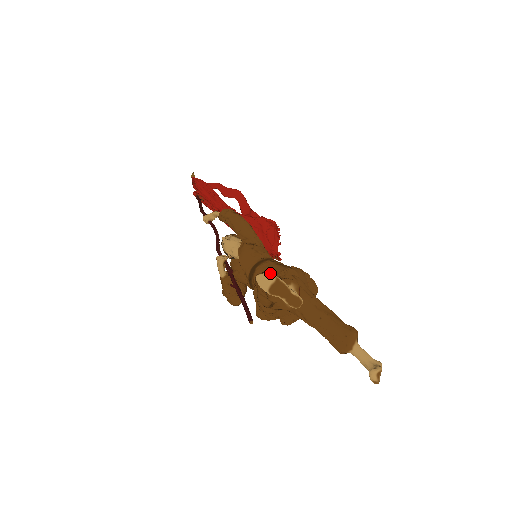
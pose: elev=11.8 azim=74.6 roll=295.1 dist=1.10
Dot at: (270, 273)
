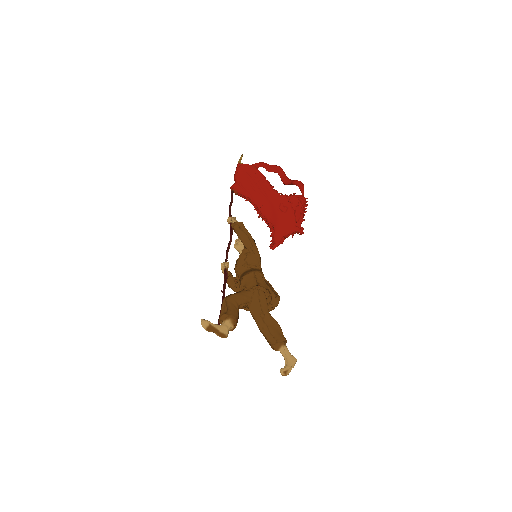
Dot at: (235, 296)
